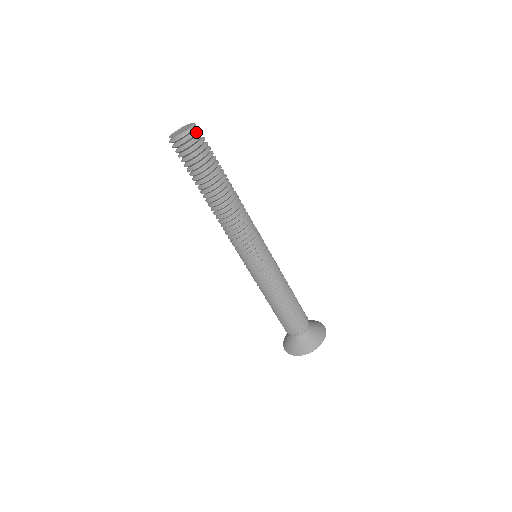
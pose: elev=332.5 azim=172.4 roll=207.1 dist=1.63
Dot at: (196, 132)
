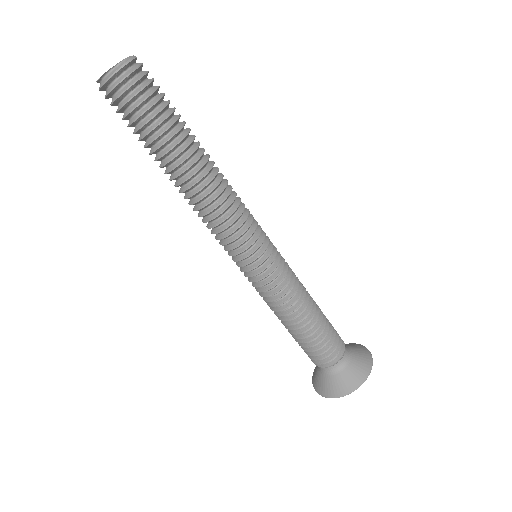
Dot at: occluded
